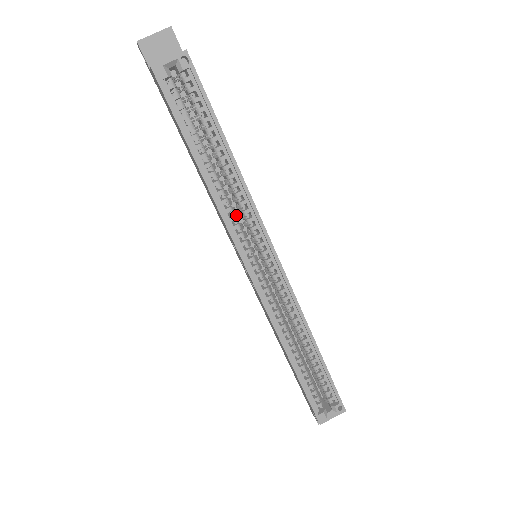
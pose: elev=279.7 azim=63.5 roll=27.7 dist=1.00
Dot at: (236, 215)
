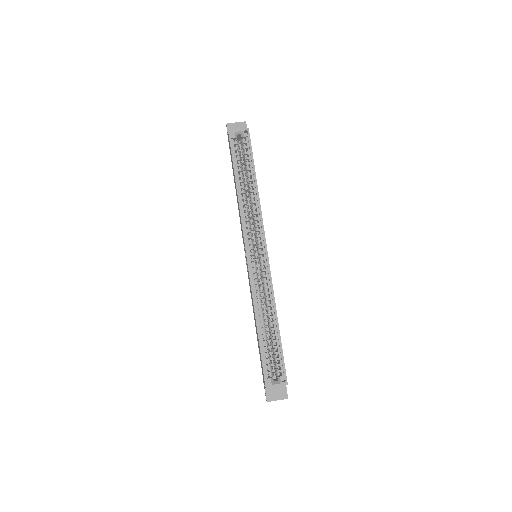
Dot at: (250, 222)
